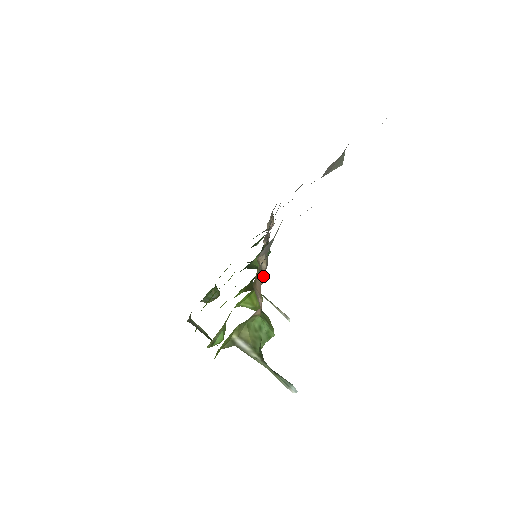
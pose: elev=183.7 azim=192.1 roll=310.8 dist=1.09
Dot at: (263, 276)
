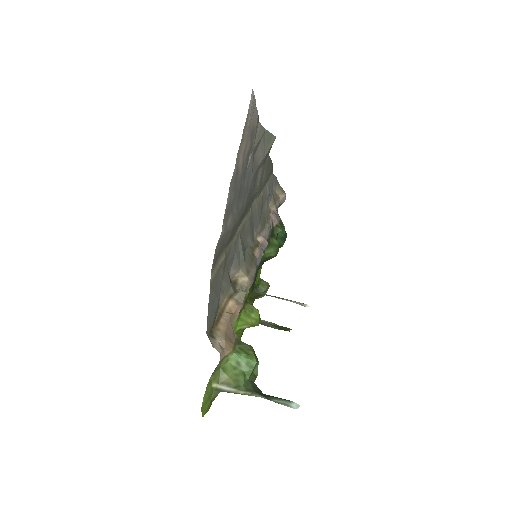
Dot at: (240, 297)
